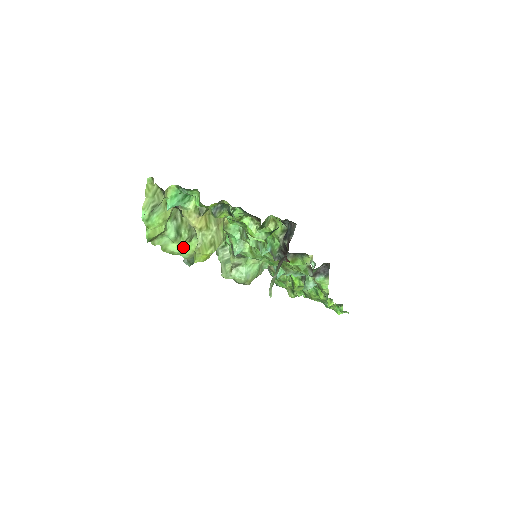
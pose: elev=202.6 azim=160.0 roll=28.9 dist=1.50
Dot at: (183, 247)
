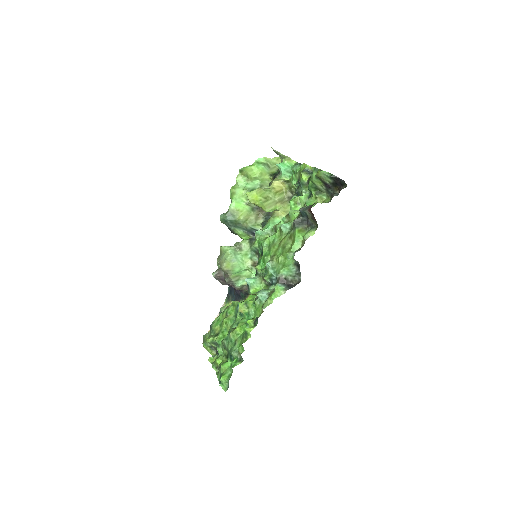
Dot at: (240, 200)
